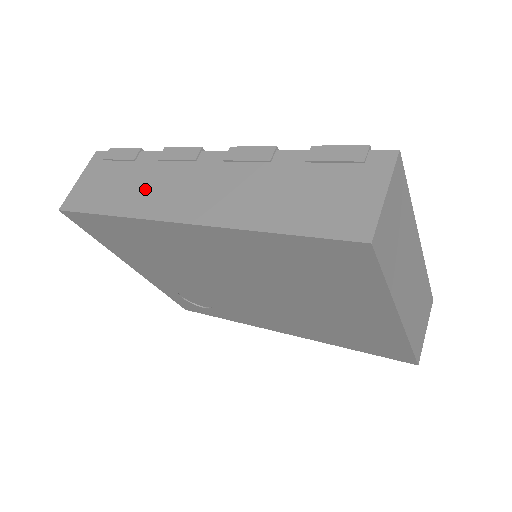
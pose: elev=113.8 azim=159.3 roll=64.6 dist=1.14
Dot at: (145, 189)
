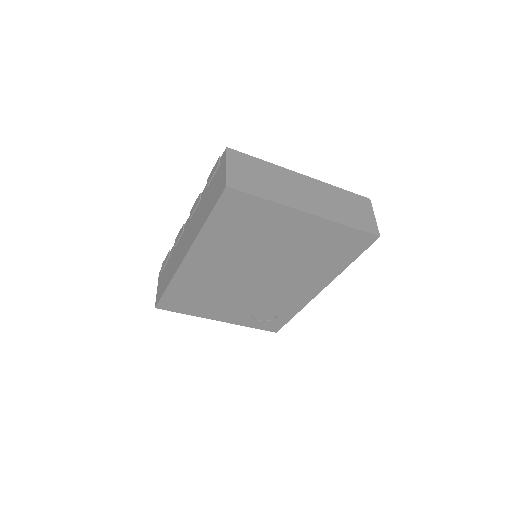
Dot at: (174, 262)
